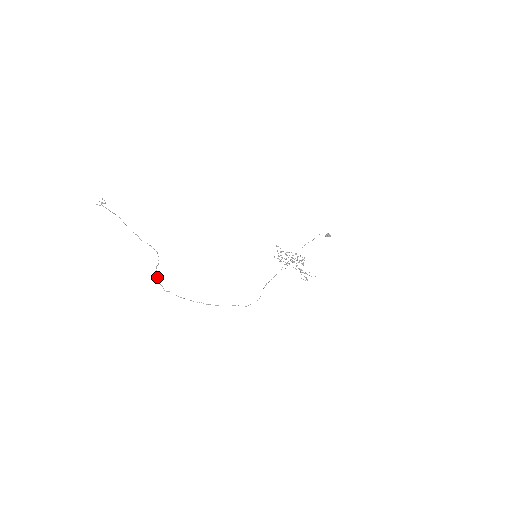
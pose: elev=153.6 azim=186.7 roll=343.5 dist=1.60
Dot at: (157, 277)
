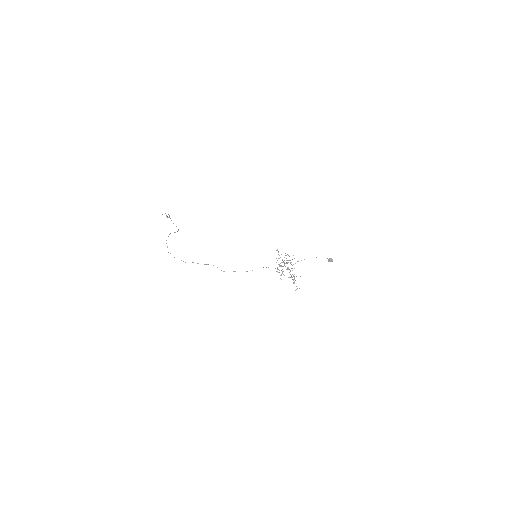
Dot at: occluded
